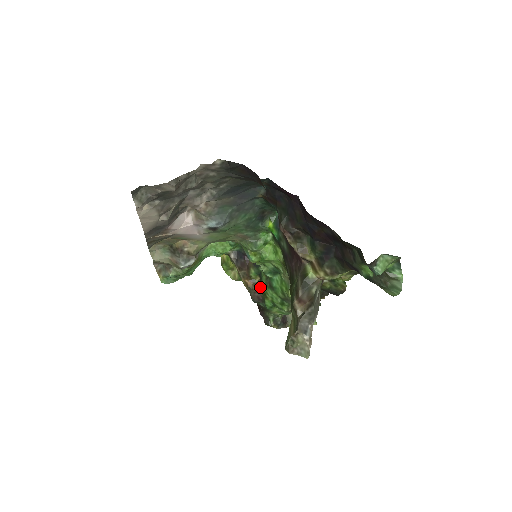
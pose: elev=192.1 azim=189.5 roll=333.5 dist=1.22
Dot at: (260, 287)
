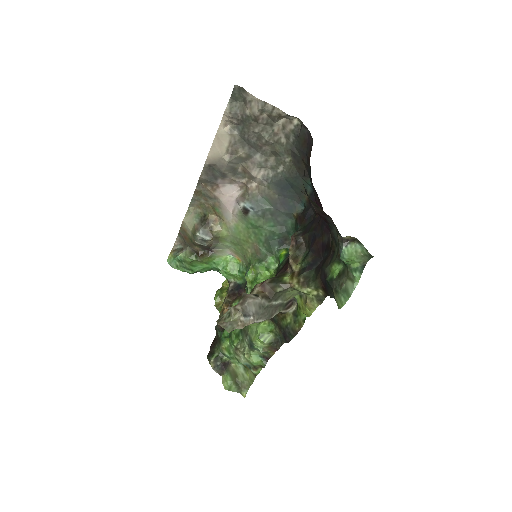
Dot at: occluded
